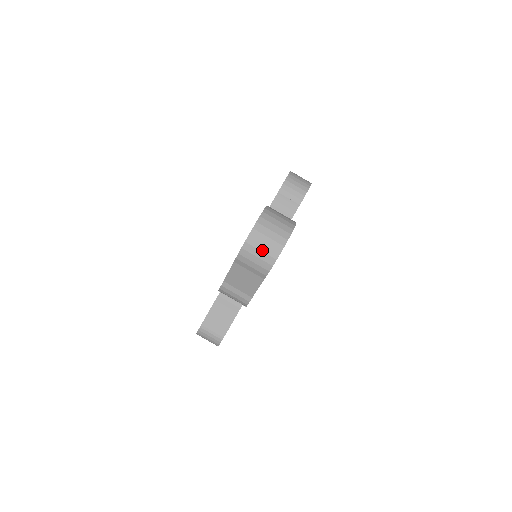
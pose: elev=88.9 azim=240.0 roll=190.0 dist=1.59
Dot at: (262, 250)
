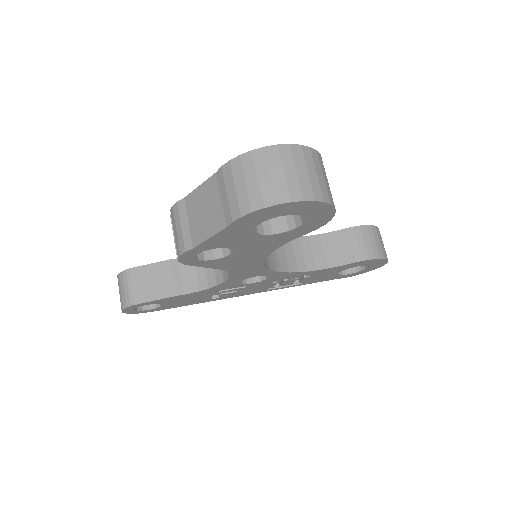
Dot at: (260, 179)
